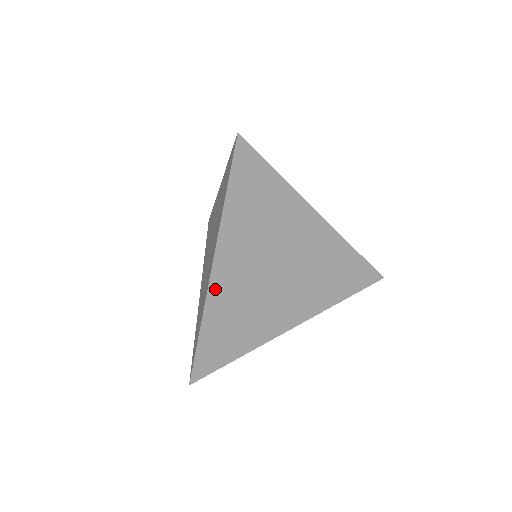
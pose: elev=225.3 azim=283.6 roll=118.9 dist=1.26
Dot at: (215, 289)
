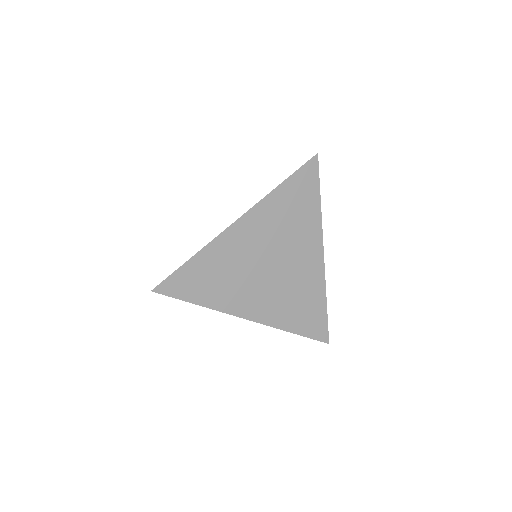
Dot at: (227, 236)
